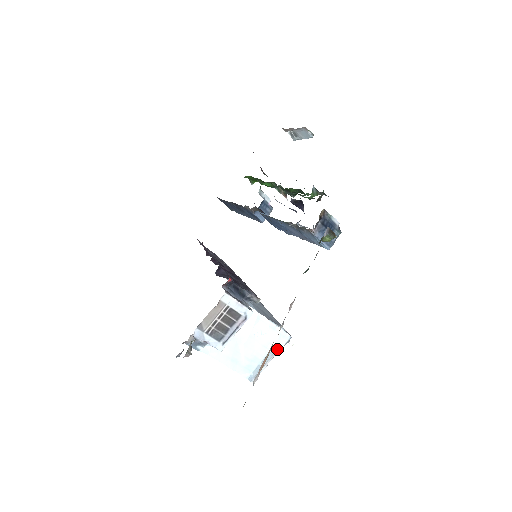
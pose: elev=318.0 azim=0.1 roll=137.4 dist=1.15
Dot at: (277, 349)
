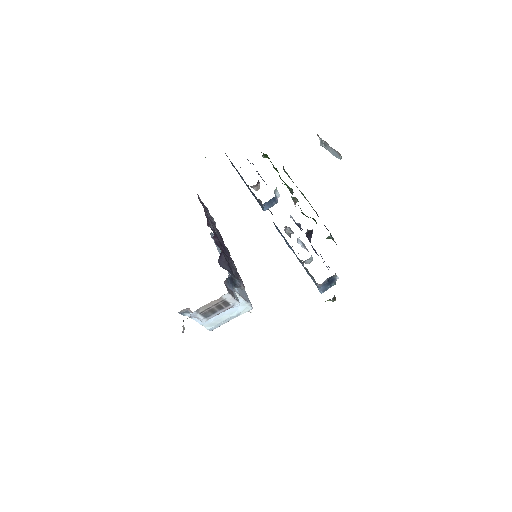
Dot at: (239, 315)
